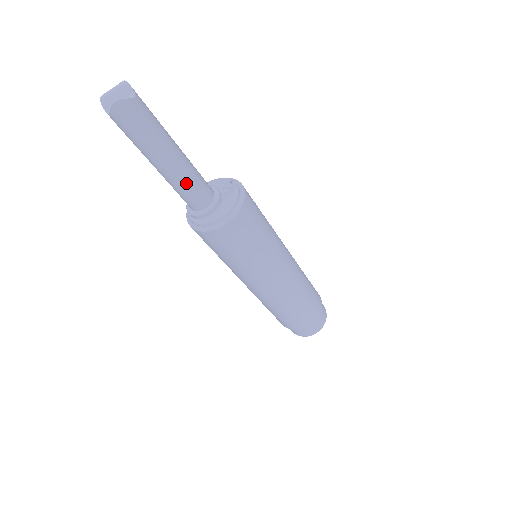
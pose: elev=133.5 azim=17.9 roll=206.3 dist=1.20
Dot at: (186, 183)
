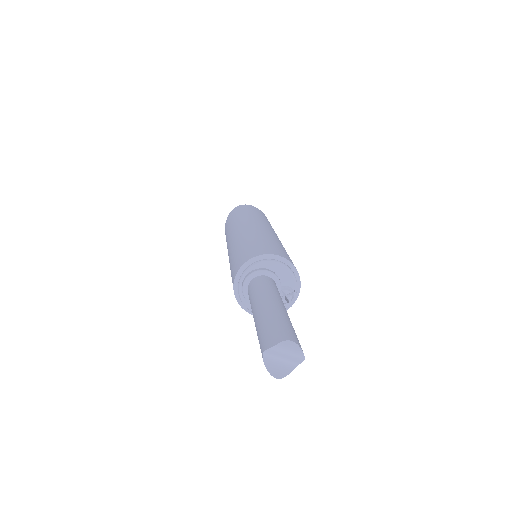
Dot at: occluded
